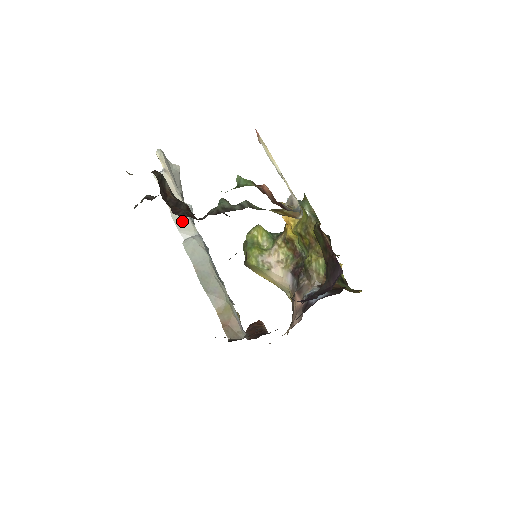
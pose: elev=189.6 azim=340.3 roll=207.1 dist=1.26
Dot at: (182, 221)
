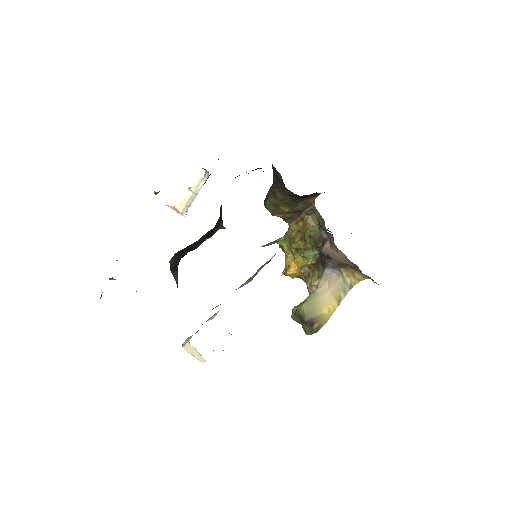
Dot at: occluded
